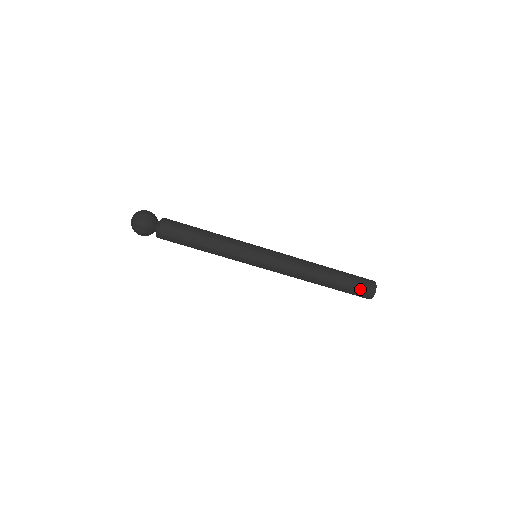
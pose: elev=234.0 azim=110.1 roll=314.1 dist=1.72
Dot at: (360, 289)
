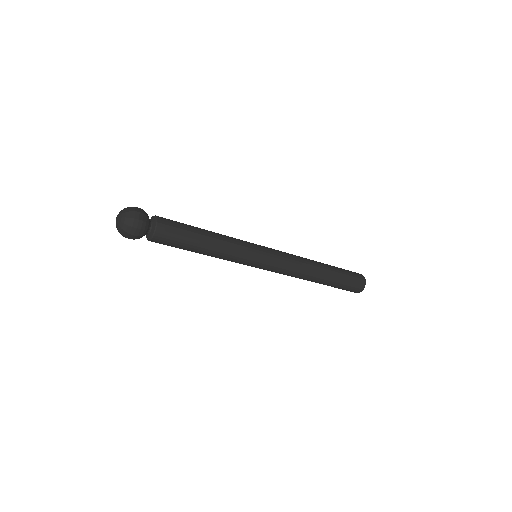
Dot at: (343, 289)
